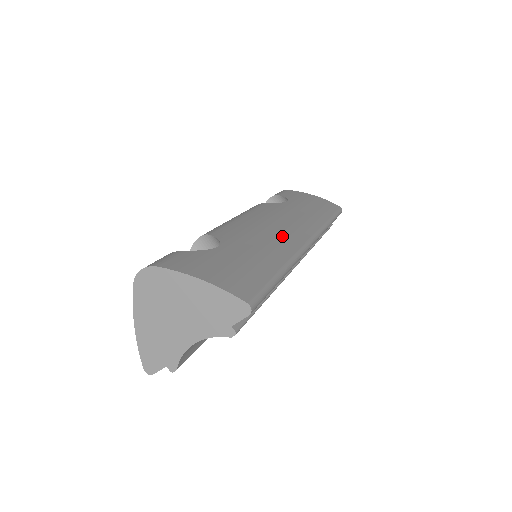
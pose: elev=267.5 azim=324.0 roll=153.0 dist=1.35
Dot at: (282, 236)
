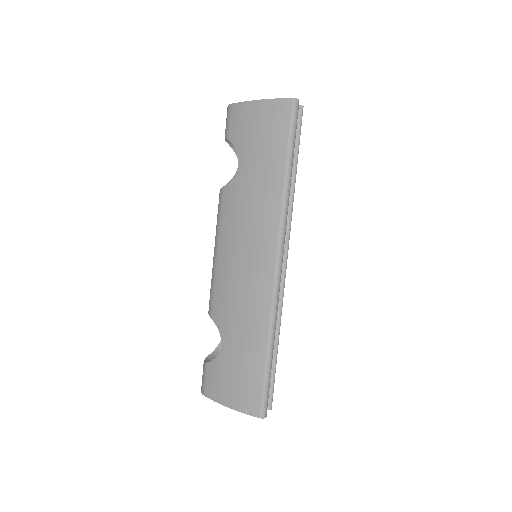
Dot at: (253, 283)
